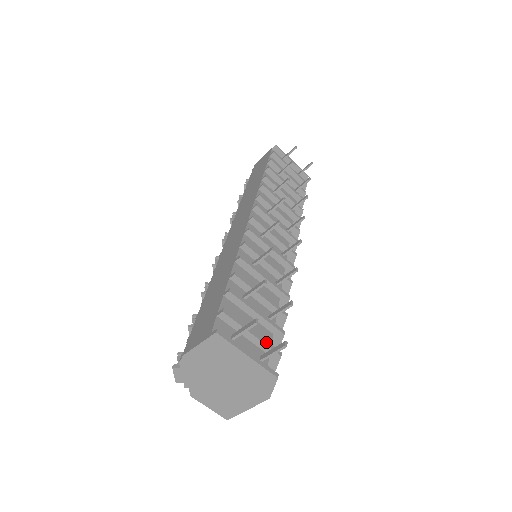
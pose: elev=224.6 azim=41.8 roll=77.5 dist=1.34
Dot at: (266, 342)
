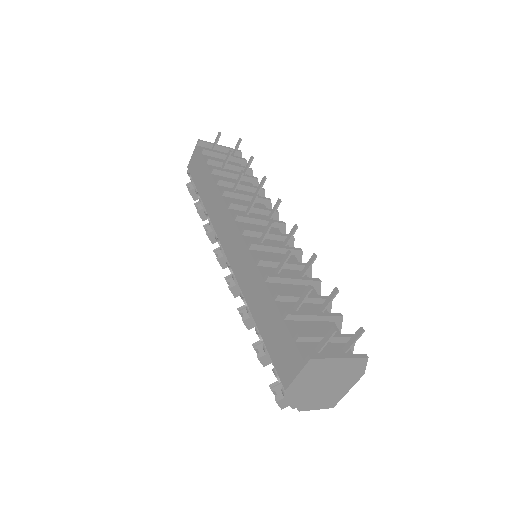
Dot at: (340, 335)
